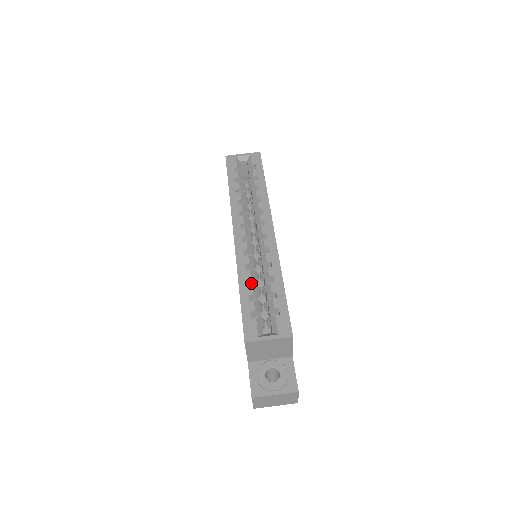
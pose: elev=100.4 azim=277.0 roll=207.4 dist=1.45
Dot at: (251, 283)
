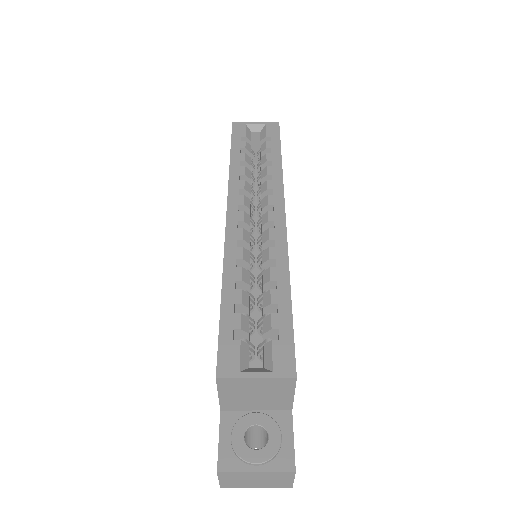
Dot at: (241, 288)
